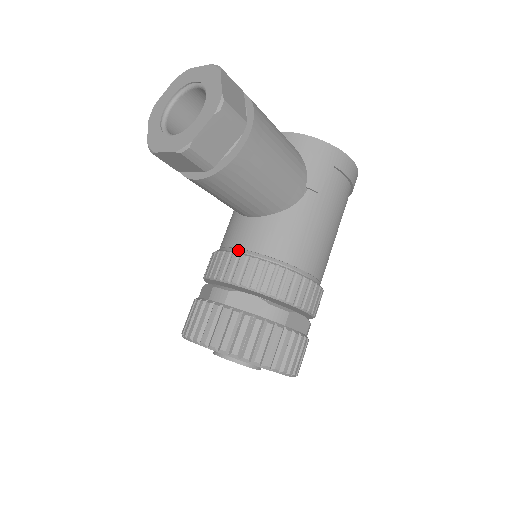
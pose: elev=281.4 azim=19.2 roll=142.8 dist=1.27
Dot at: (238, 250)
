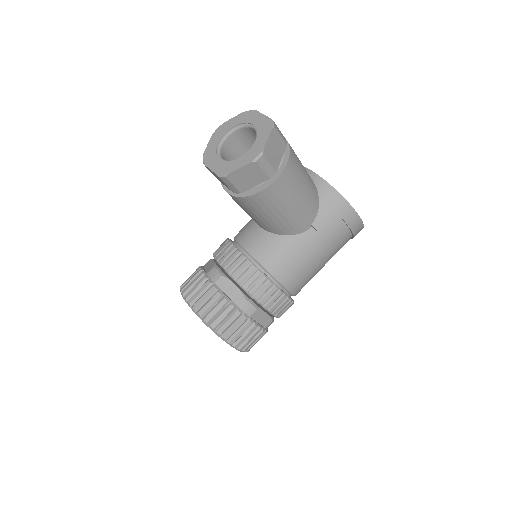
Dot at: (243, 248)
